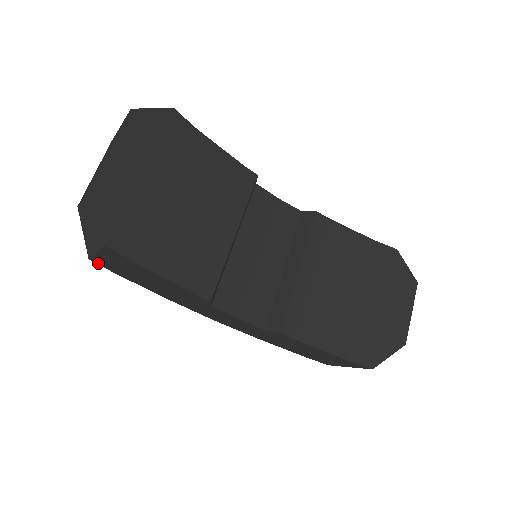
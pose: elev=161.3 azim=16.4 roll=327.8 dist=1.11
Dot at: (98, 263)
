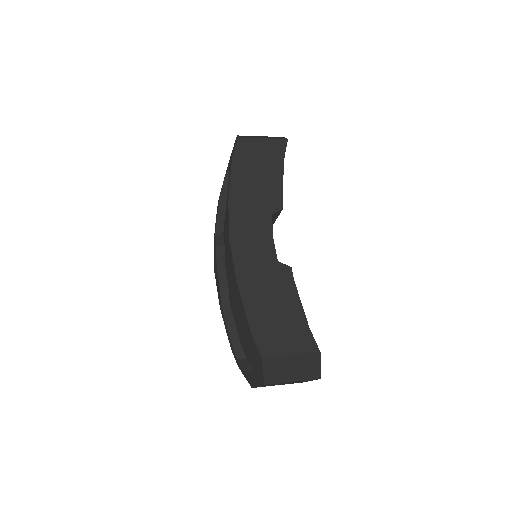
Dot at: (238, 143)
